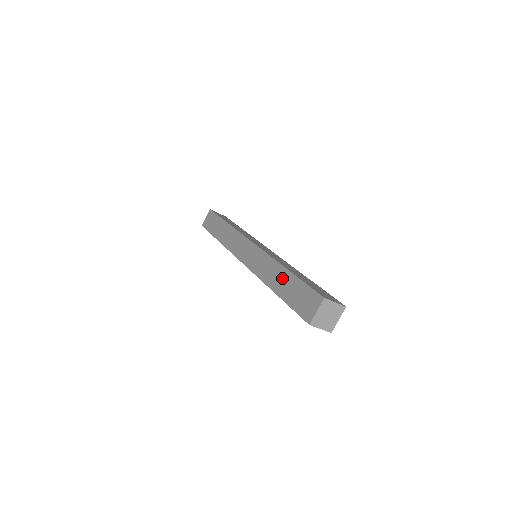
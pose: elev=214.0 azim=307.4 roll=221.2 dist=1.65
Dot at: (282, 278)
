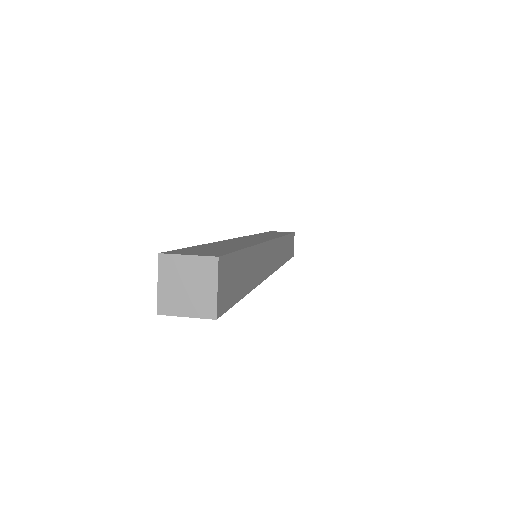
Dot at: occluded
